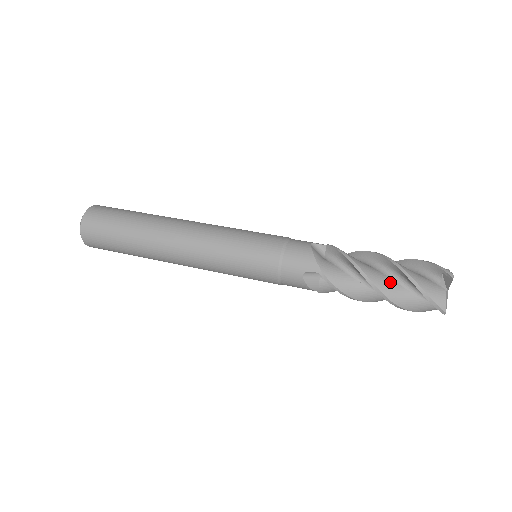
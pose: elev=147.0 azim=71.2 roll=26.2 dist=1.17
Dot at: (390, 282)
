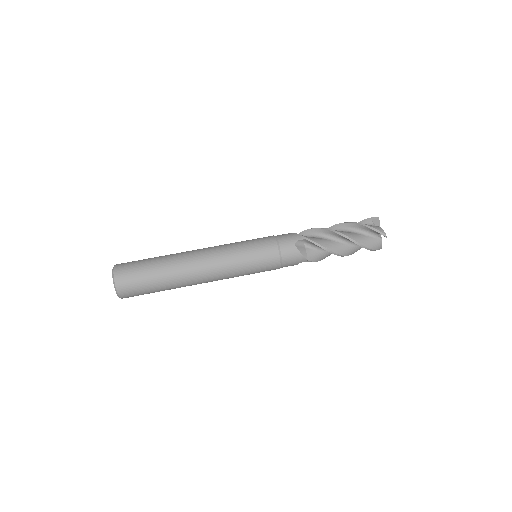
Dot at: (350, 248)
